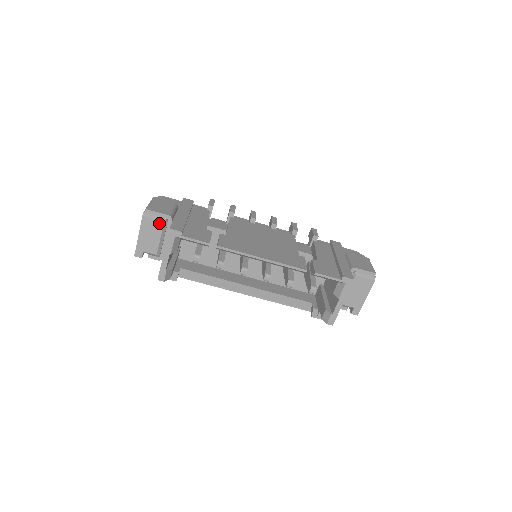
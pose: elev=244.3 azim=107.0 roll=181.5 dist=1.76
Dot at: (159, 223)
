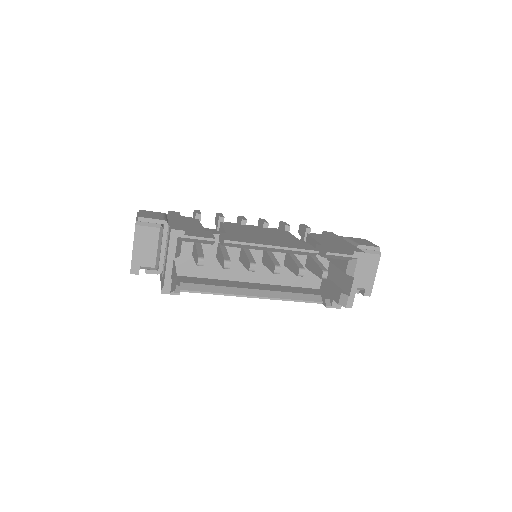
Dot at: (154, 230)
